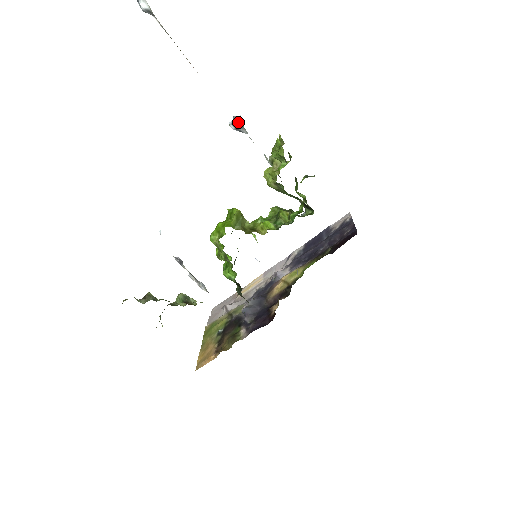
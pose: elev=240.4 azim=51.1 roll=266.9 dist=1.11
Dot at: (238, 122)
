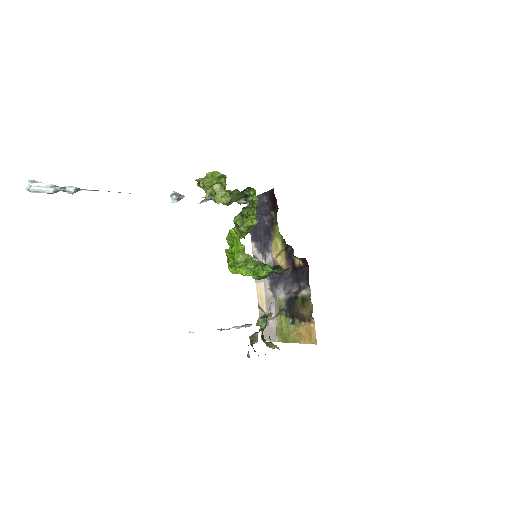
Dot at: (176, 195)
